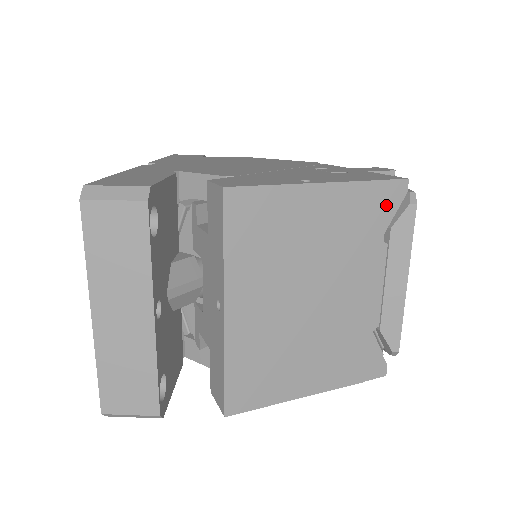
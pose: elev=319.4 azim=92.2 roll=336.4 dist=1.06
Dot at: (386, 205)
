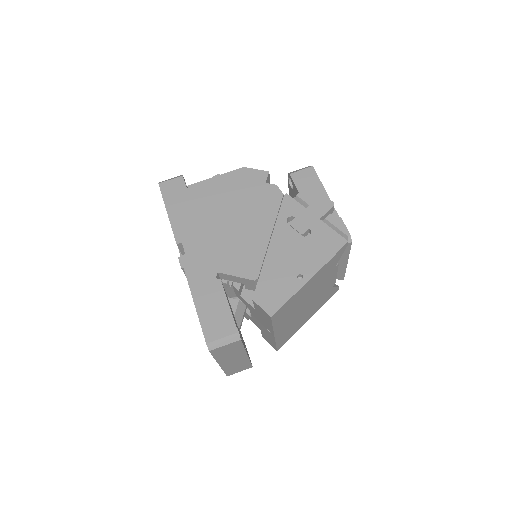
Dot at: (338, 257)
